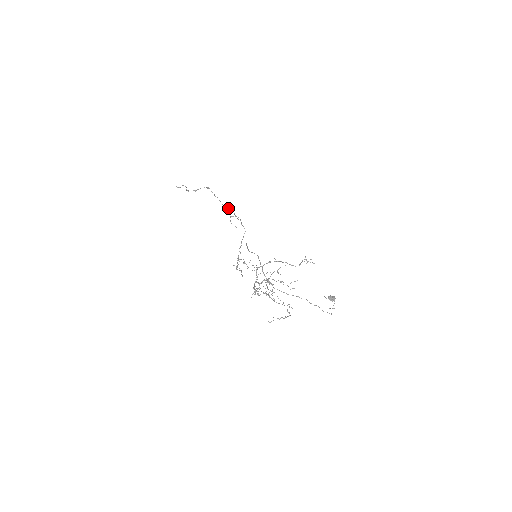
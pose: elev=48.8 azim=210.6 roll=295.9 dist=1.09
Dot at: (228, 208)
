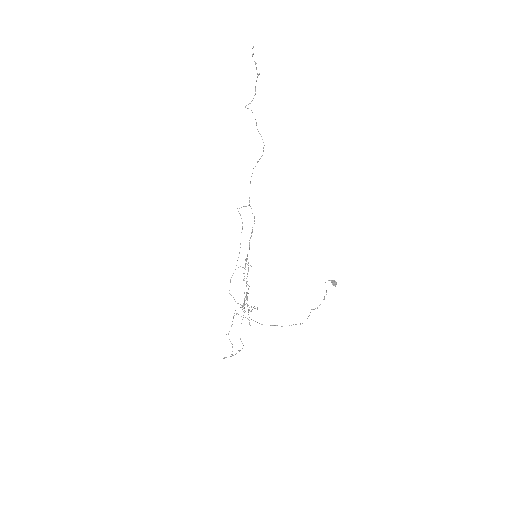
Dot at: occluded
